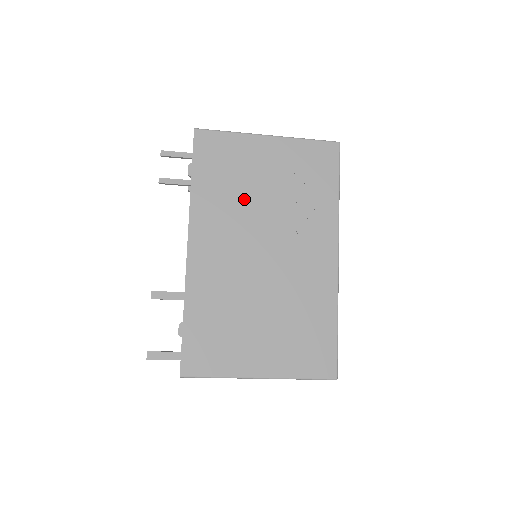
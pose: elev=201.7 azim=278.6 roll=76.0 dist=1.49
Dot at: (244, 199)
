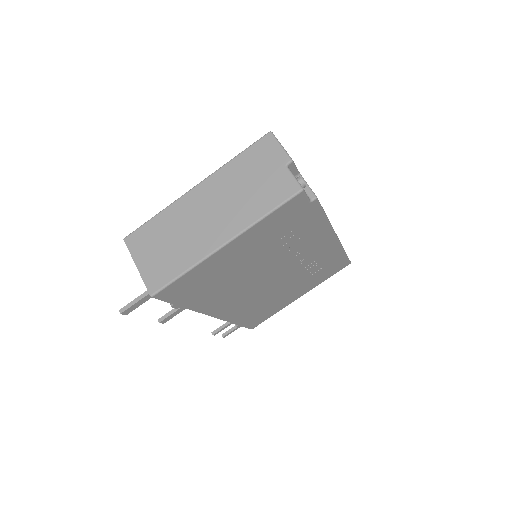
Dot at: occluded
